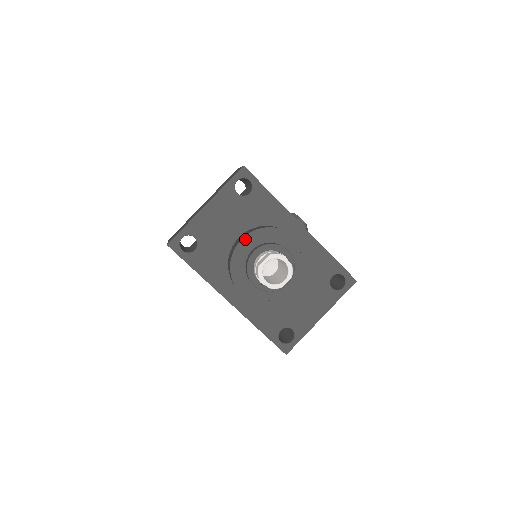
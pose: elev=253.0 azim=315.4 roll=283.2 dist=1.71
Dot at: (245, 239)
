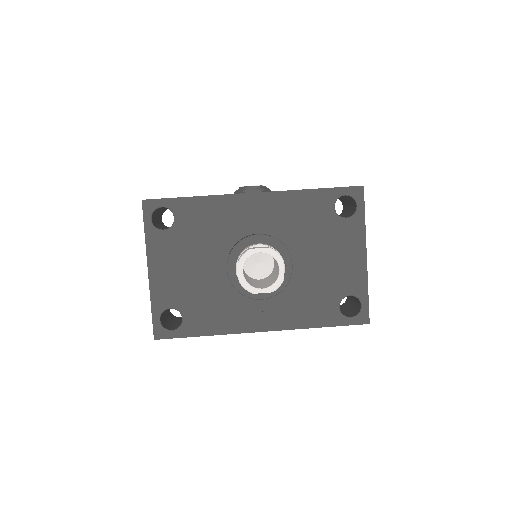
Dot at: (209, 266)
